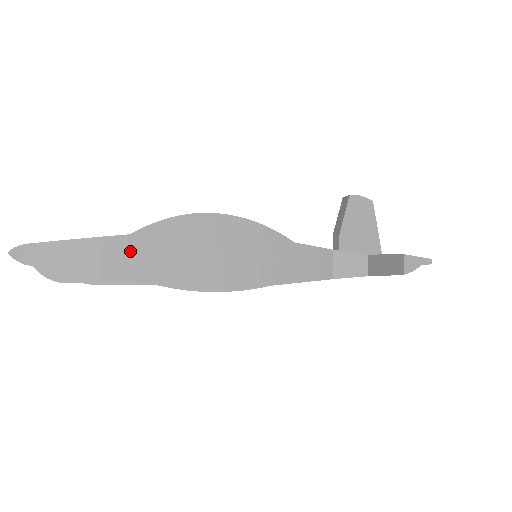
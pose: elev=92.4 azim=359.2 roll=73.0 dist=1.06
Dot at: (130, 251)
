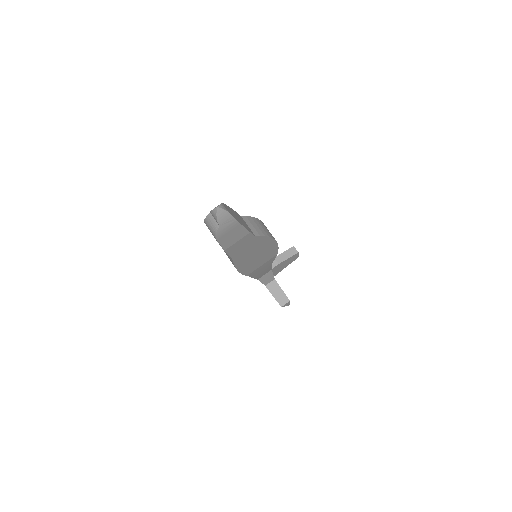
Dot at: (247, 243)
